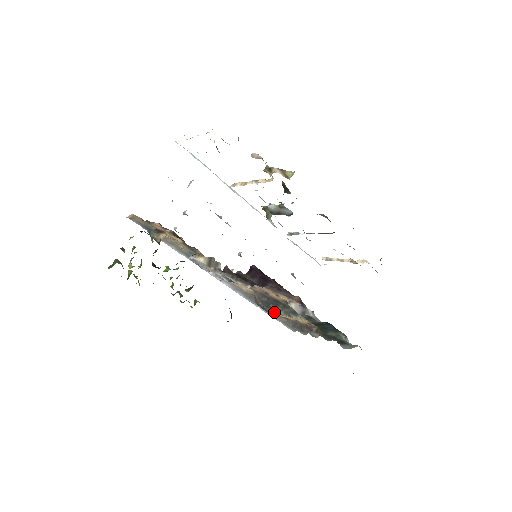
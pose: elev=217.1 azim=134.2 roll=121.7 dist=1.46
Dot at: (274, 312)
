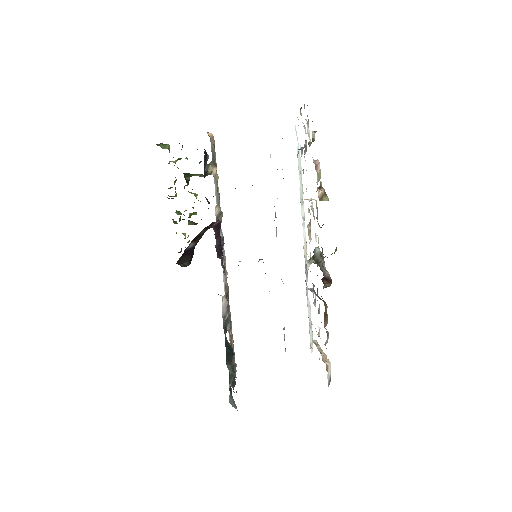
Dot at: occluded
